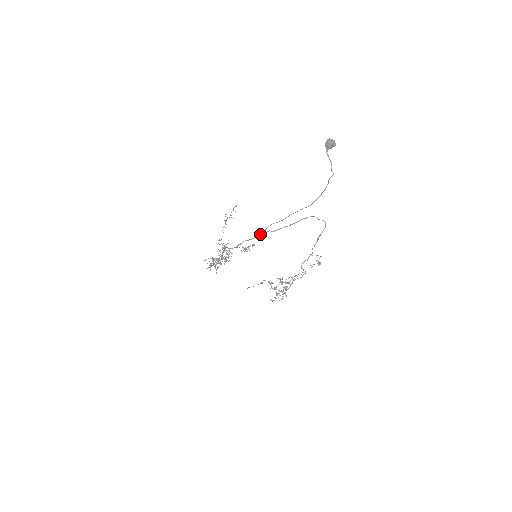
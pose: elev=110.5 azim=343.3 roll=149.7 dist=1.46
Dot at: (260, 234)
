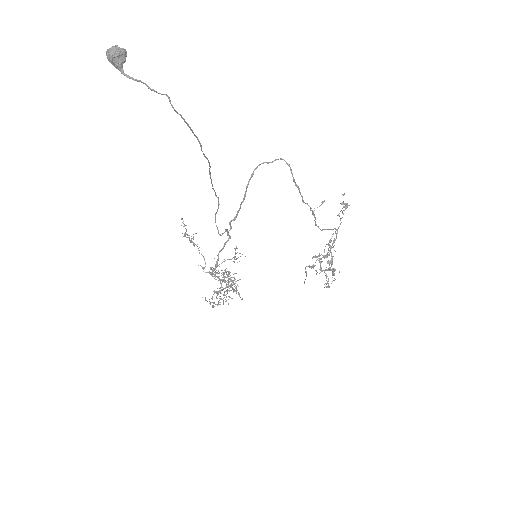
Dot at: occluded
